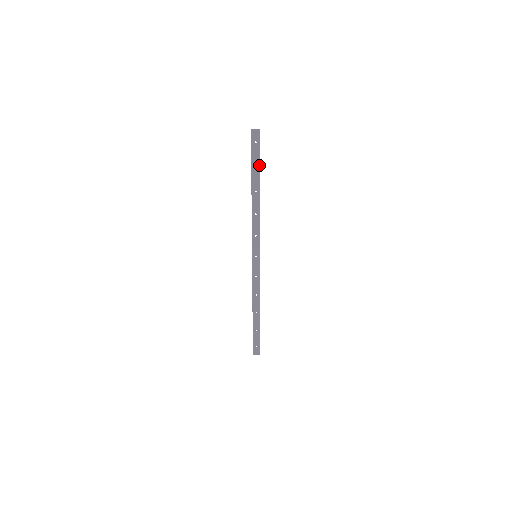
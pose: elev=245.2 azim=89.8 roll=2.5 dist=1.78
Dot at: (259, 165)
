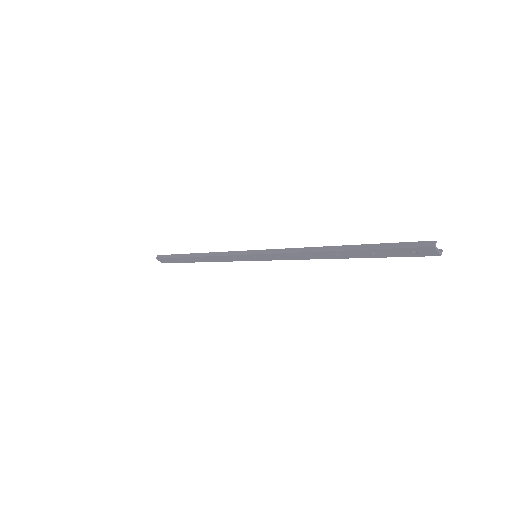
Dot at: (380, 256)
